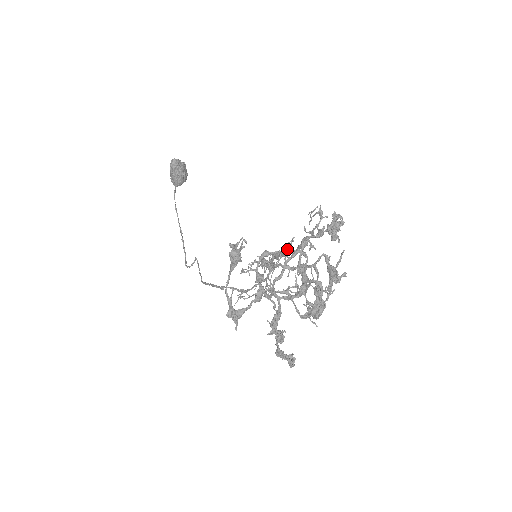
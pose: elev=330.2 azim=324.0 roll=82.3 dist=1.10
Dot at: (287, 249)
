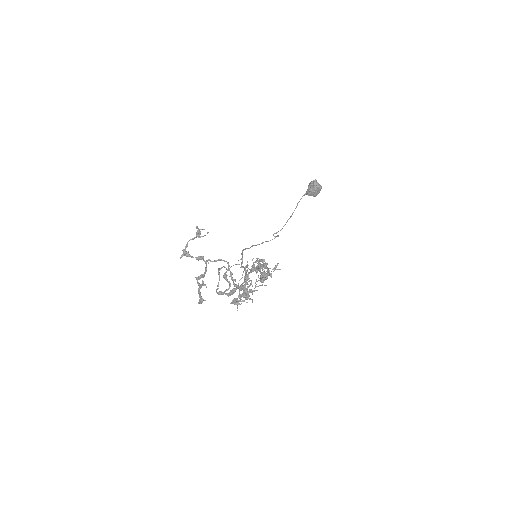
Dot at: occluded
